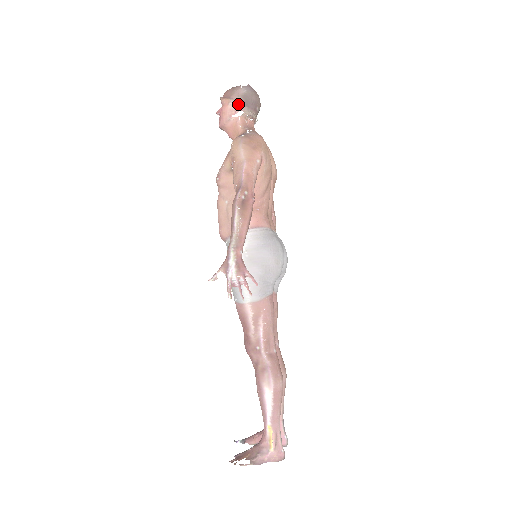
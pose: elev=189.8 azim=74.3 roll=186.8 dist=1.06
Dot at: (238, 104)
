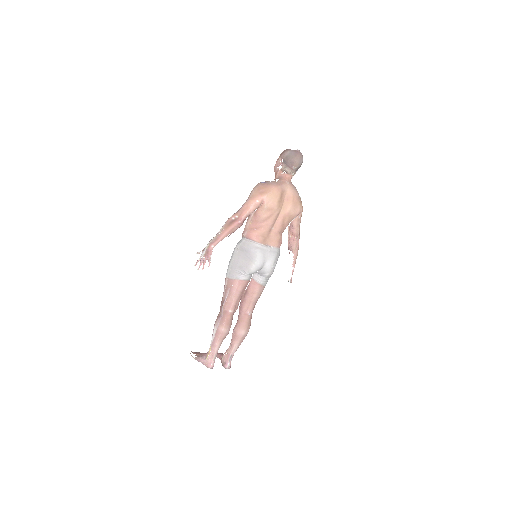
Dot at: (281, 161)
